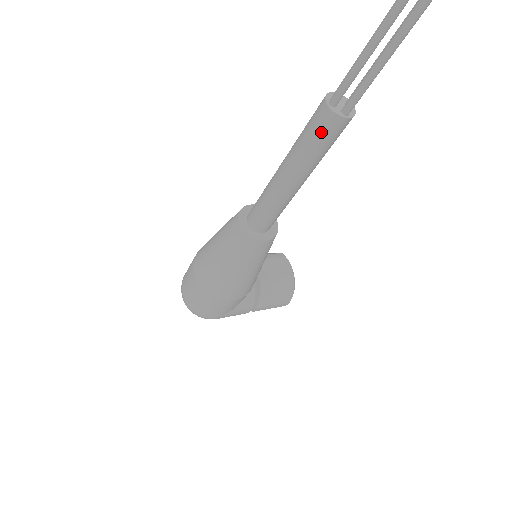
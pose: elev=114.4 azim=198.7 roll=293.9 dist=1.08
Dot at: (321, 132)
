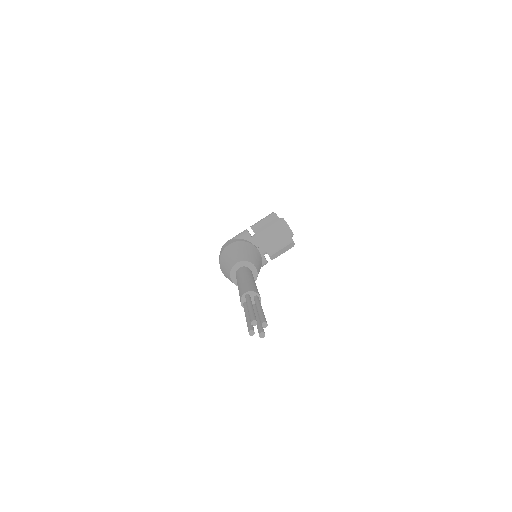
Dot at: occluded
